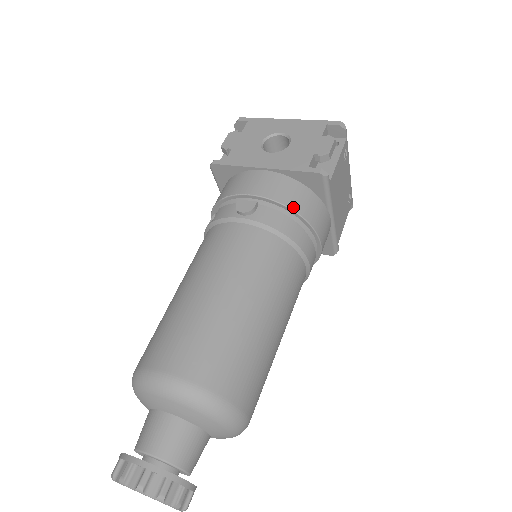
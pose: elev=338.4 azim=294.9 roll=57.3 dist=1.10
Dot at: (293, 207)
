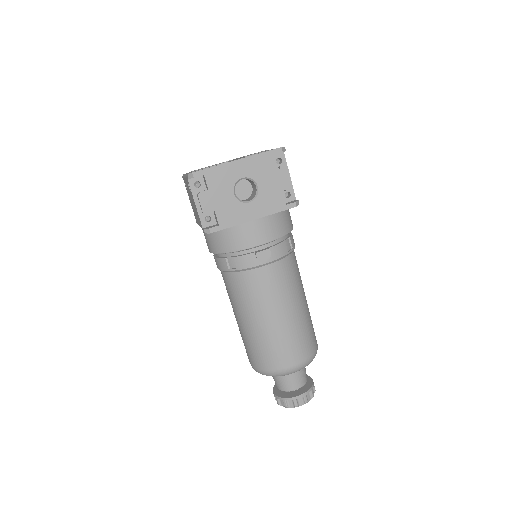
Dot at: (286, 233)
